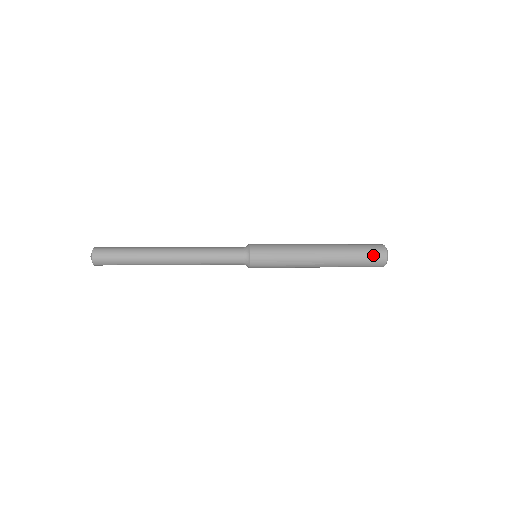
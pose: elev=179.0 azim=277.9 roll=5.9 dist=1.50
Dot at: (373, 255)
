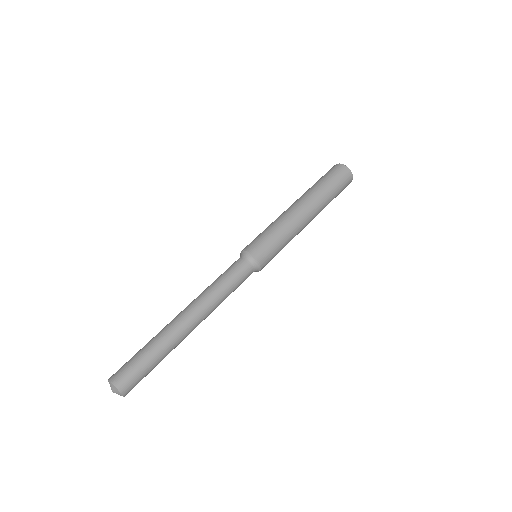
Dot at: (343, 189)
